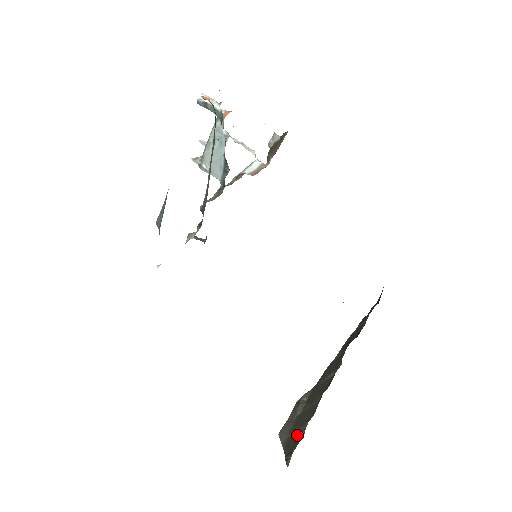
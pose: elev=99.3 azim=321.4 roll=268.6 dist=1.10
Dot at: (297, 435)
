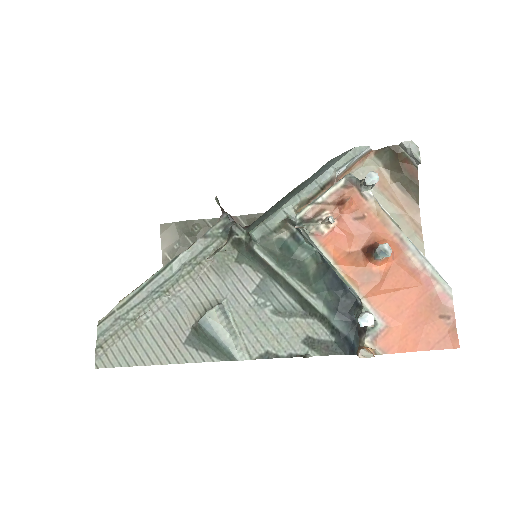
Dot at: occluded
